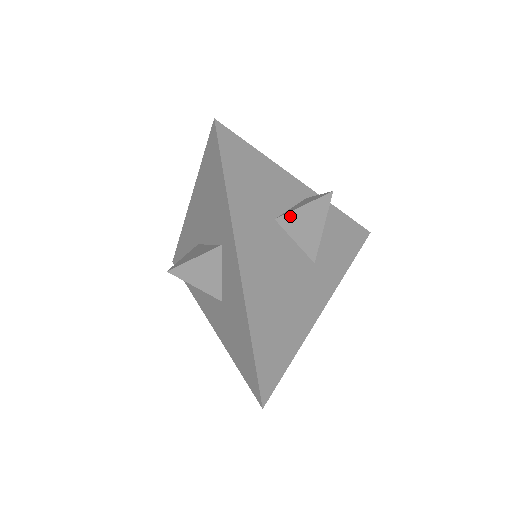
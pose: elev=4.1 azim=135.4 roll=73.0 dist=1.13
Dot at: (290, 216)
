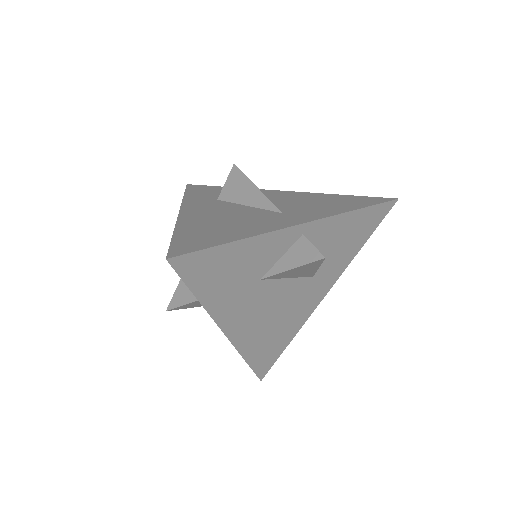
Dot at: (277, 275)
